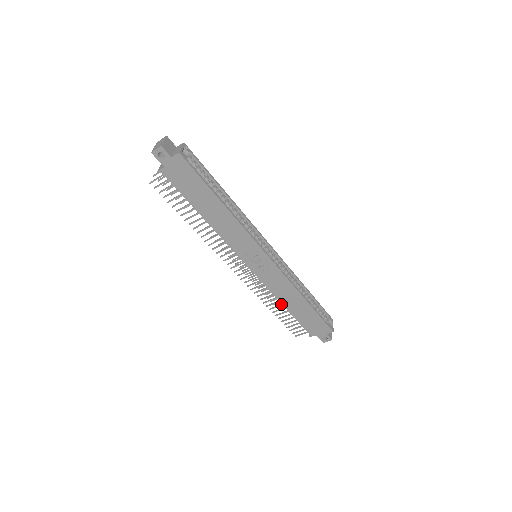
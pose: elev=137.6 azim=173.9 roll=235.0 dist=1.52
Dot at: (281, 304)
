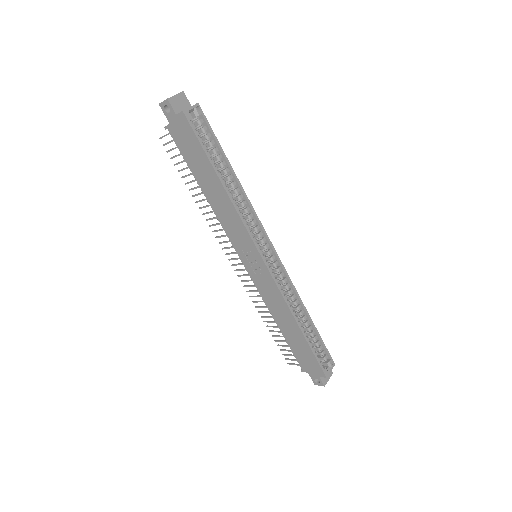
Dot at: (275, 321)
